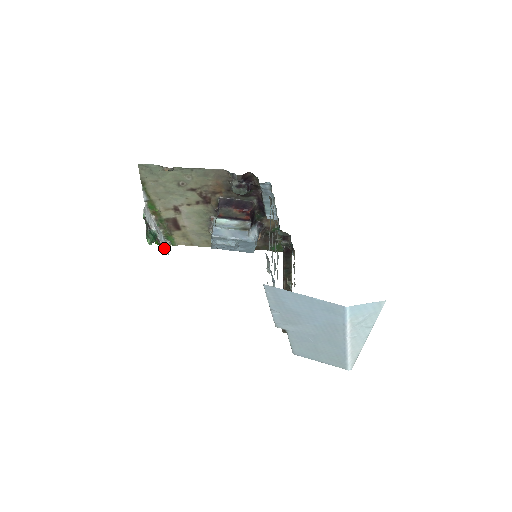
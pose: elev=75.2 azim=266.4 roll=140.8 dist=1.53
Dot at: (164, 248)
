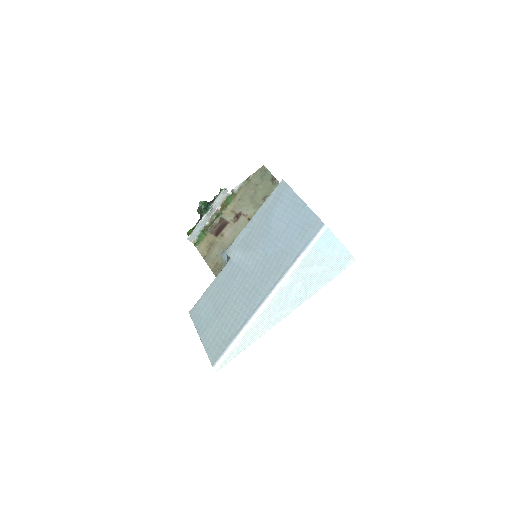
Dot at: (192, 232)
